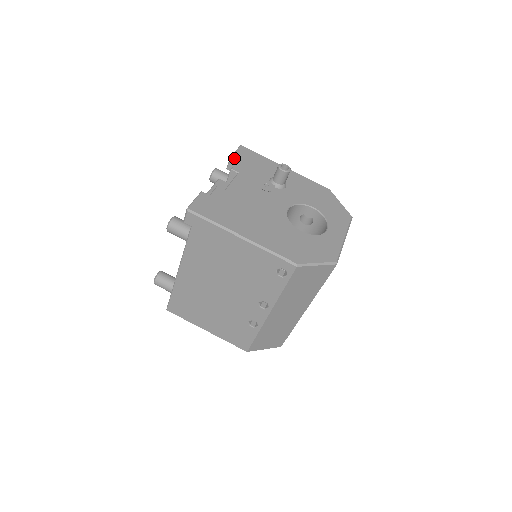
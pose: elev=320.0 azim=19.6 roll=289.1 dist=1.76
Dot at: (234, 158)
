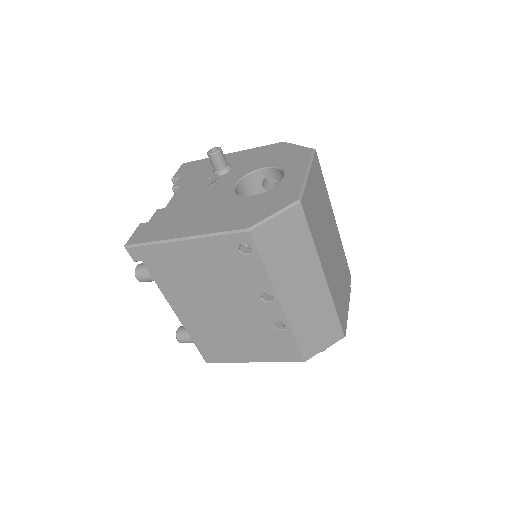
Dot at: (175, 178)
